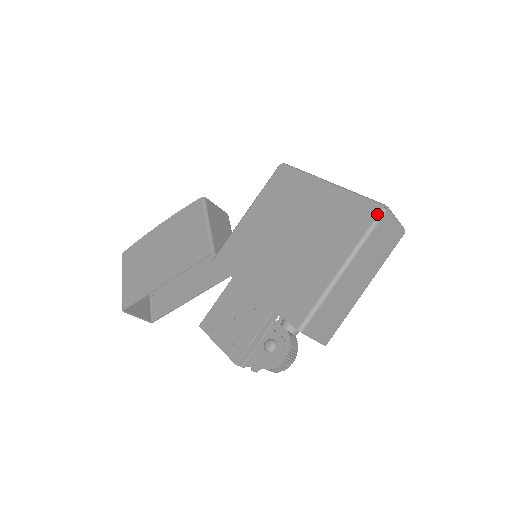
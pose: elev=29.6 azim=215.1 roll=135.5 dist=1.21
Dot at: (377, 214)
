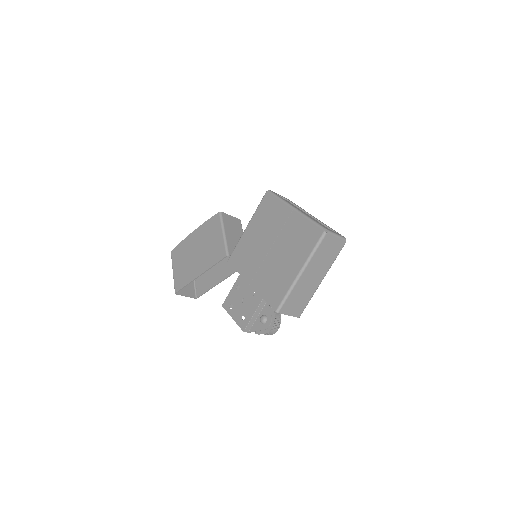
Dot at: (320, 236)
